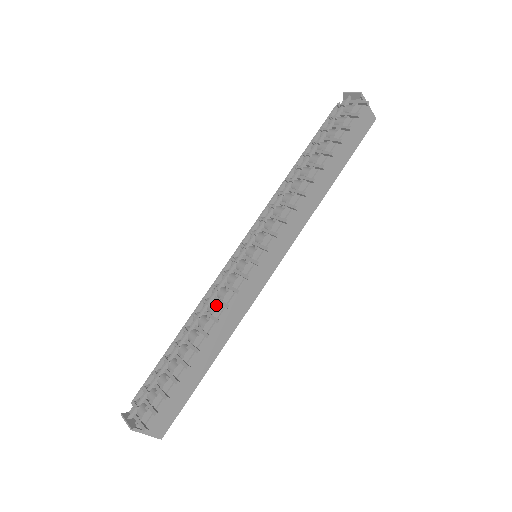
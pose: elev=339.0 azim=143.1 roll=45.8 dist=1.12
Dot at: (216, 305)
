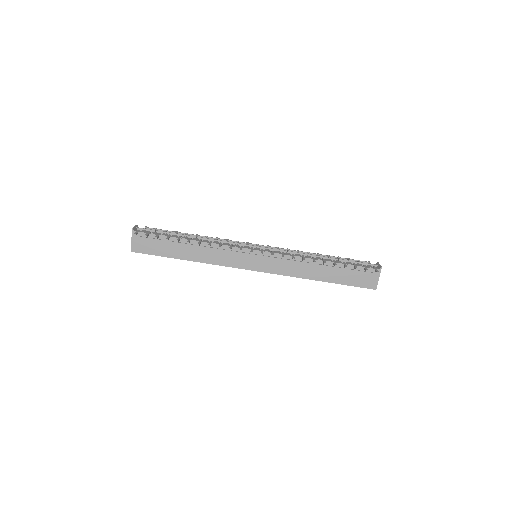
Dot at: (218, 243)
